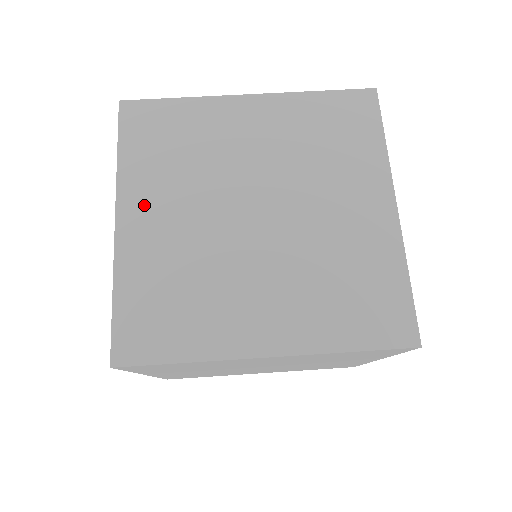
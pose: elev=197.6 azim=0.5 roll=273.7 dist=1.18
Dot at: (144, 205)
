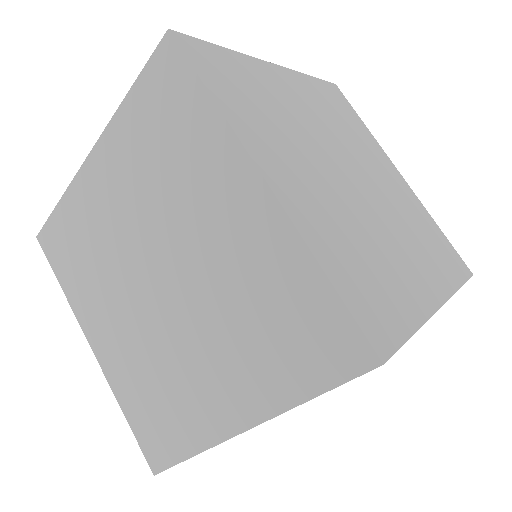
Dot at: (96, 324)
